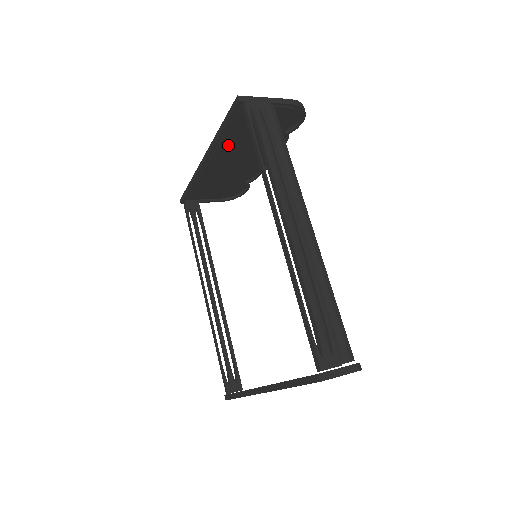
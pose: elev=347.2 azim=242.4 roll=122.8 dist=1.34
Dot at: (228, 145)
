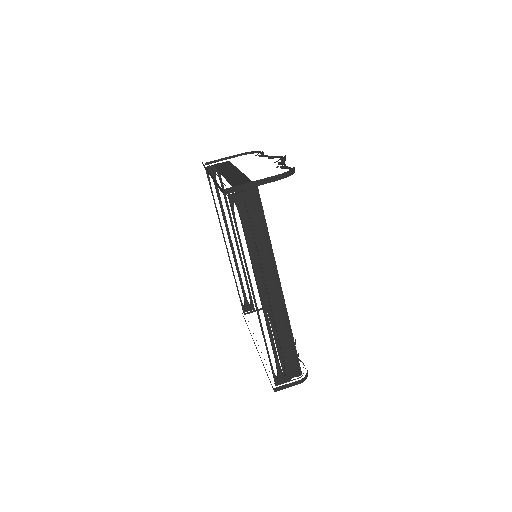
Dot at: occluded
